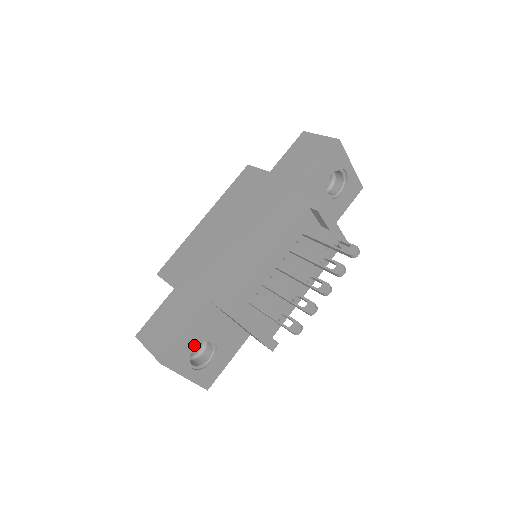
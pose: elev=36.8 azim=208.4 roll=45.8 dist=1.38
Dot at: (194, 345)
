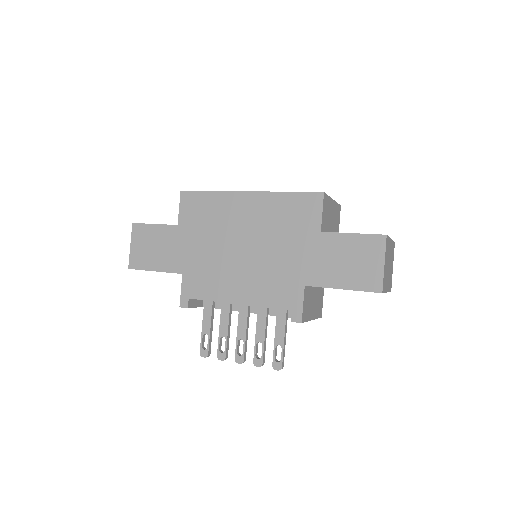
Dot at: occluded
